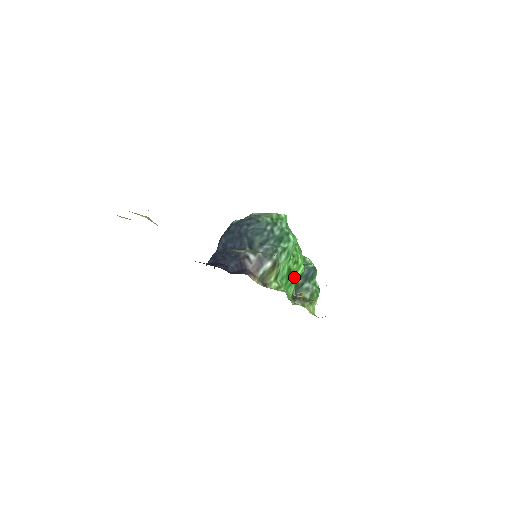
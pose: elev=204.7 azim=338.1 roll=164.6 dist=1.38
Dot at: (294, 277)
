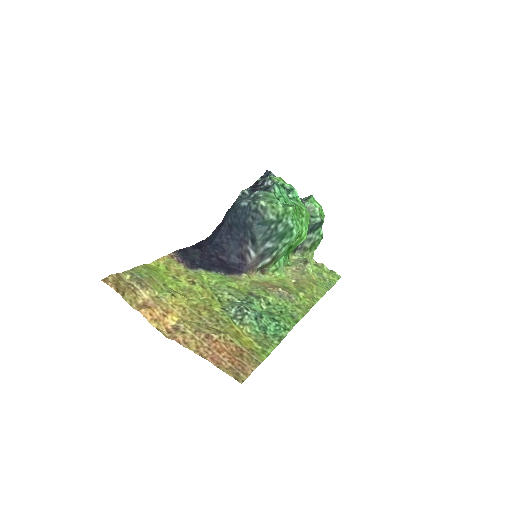
Dot at: (295, 247)
